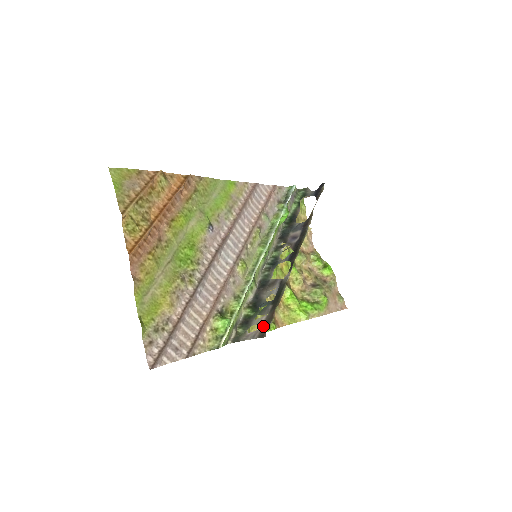
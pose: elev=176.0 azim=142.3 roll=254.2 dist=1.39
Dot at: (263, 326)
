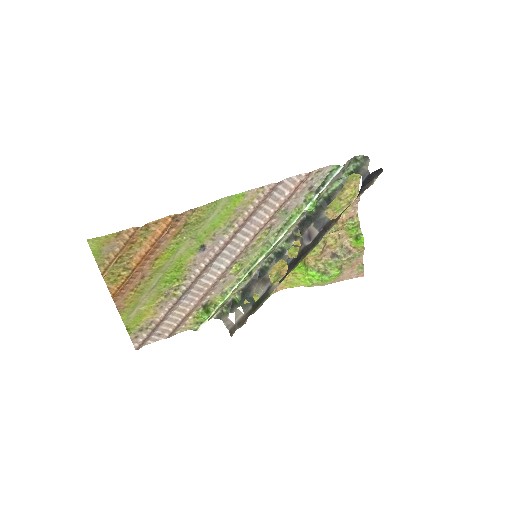
Dot at: (236, 324)
